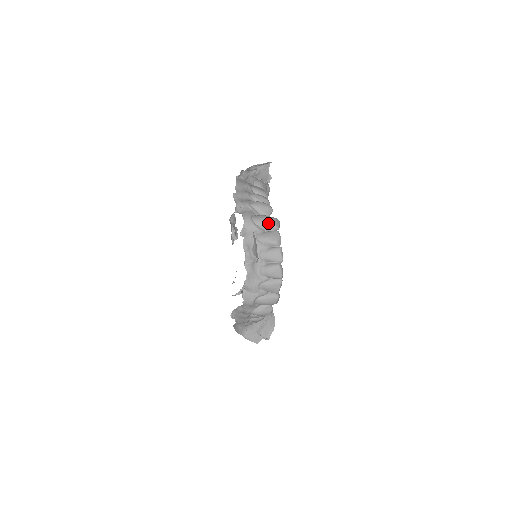
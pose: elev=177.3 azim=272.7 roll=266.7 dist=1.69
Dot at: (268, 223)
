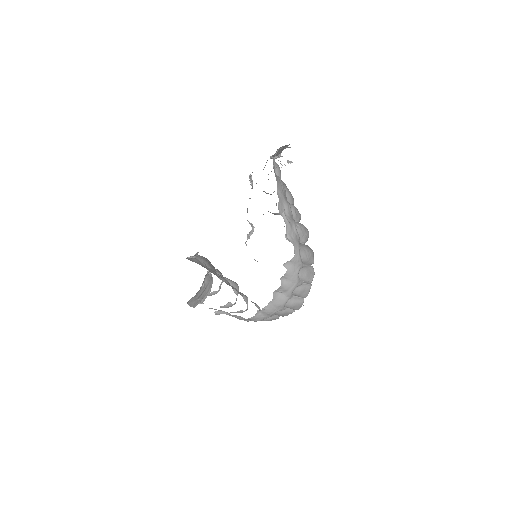
Dot at: (310, 259)
